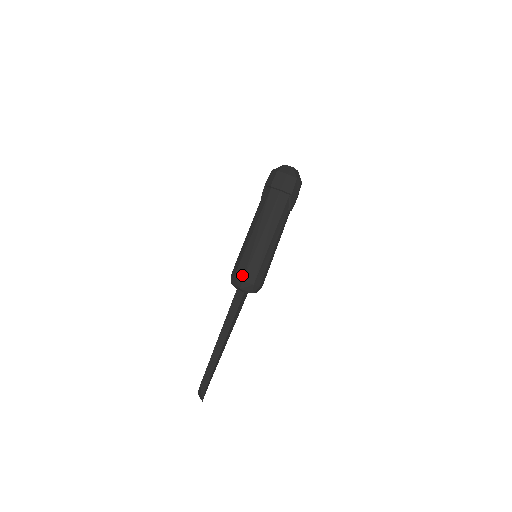
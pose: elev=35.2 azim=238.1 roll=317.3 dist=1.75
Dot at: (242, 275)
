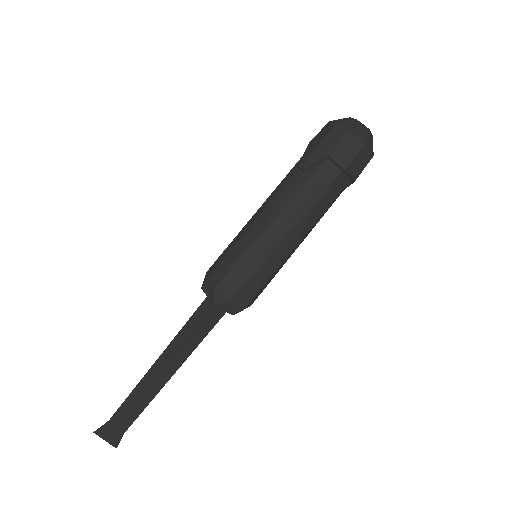
Dot at: (247, 300)
